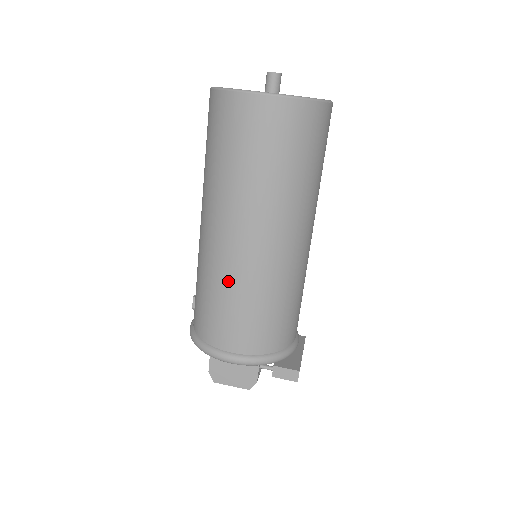
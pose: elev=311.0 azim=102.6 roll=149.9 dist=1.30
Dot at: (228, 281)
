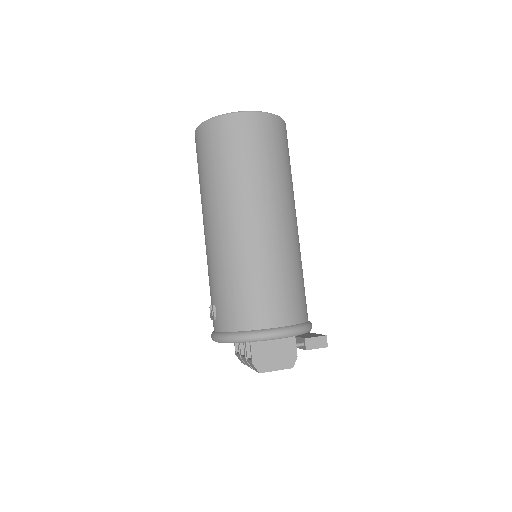
Dot at: (256, 260)
